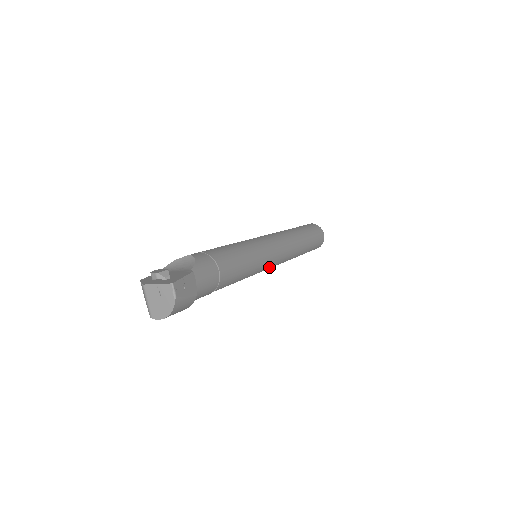
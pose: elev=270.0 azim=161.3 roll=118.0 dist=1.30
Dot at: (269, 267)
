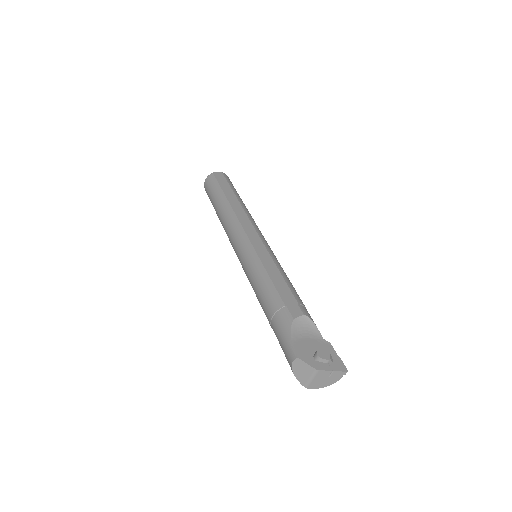
Dot at: occluded
